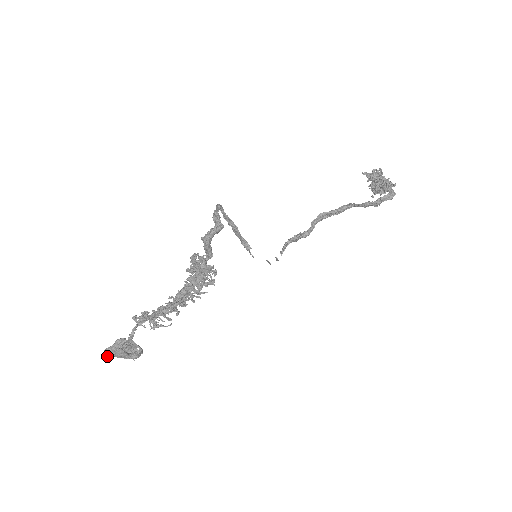
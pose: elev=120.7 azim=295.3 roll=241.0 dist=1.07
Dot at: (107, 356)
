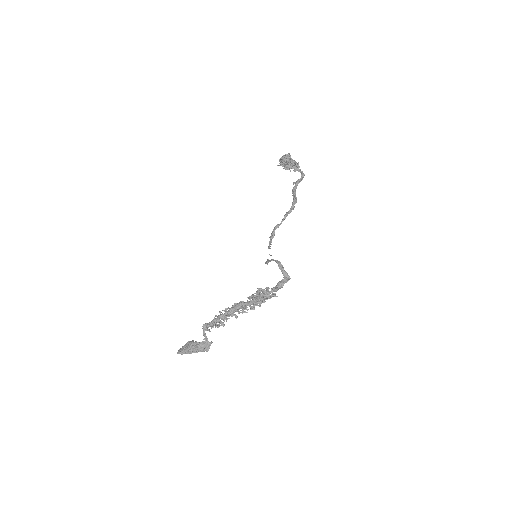
Dot at: occluded
